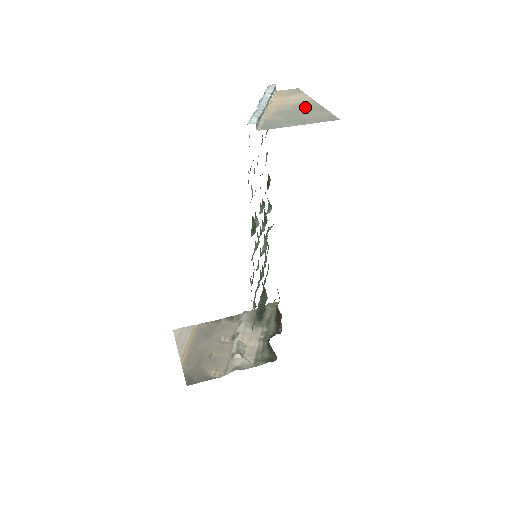
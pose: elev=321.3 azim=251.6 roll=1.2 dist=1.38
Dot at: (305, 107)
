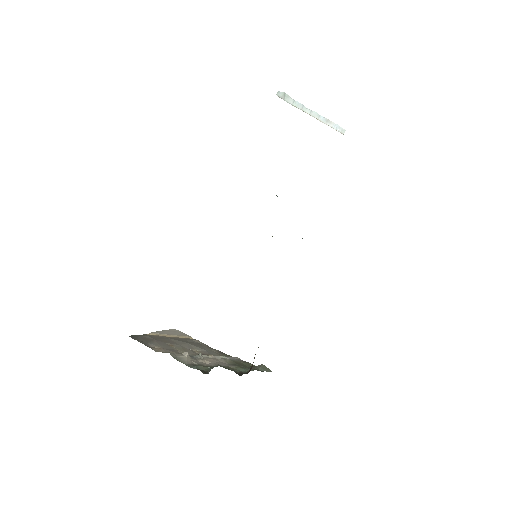
Dot at: occluded
